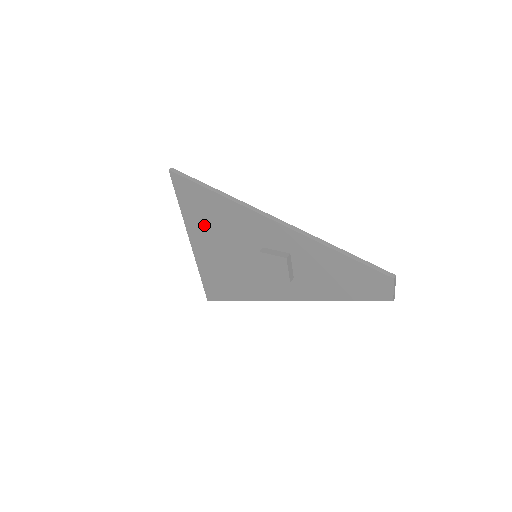
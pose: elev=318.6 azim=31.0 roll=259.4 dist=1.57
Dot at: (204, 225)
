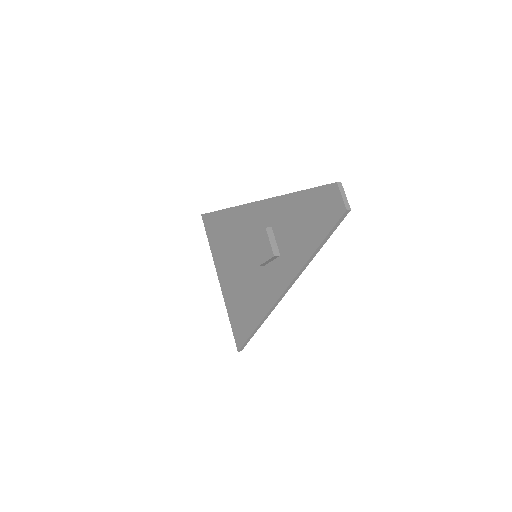
Dot at: (223, 251)
